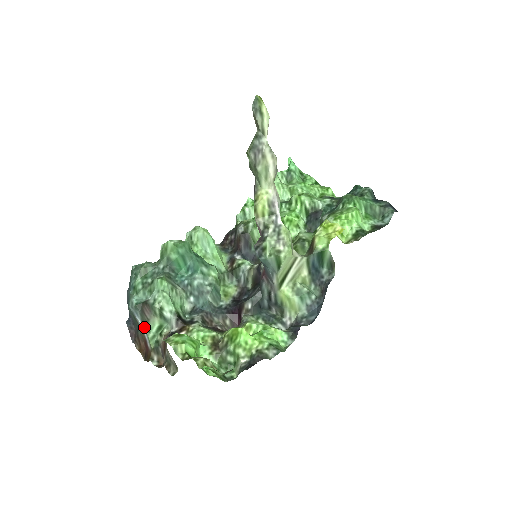
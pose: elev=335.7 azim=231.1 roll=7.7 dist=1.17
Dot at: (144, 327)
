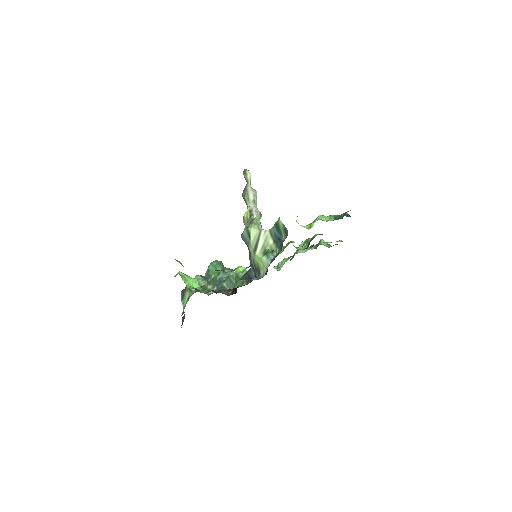
Dot at: (182, 302)
